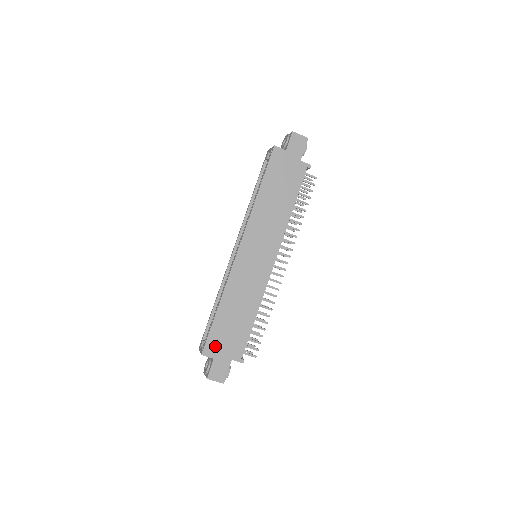
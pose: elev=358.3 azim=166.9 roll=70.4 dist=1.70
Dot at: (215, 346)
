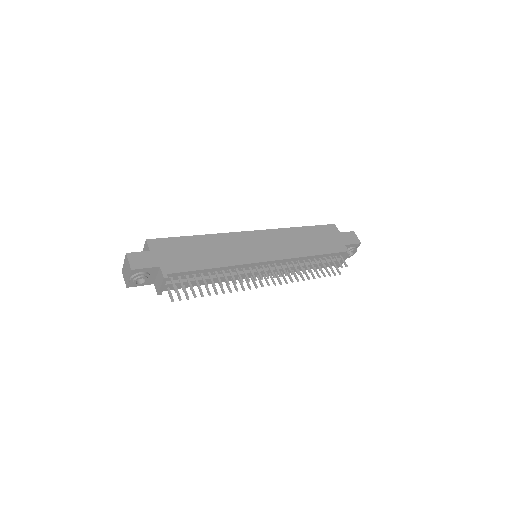
Dot at: (162, 247)
